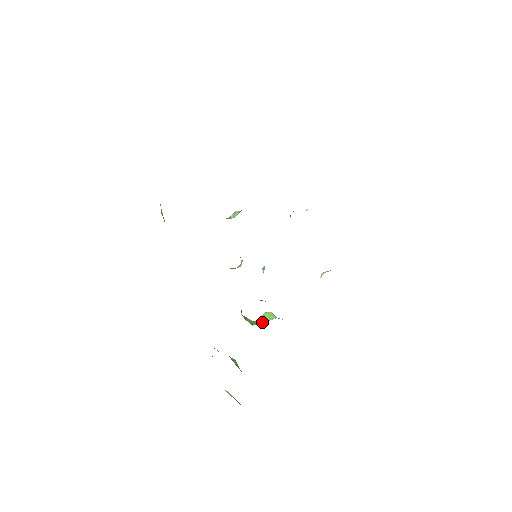
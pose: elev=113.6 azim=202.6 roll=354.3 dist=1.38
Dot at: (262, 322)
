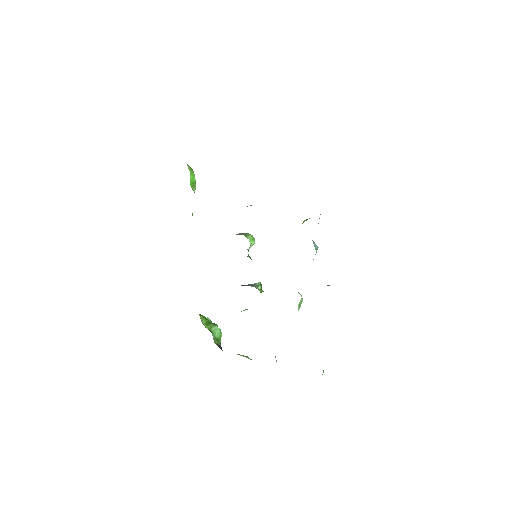
Dot at: occluded
